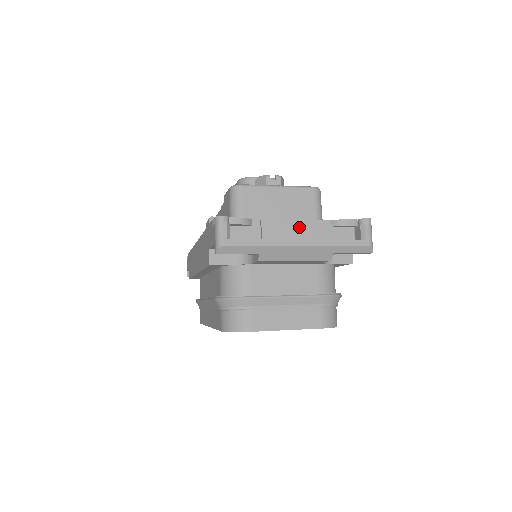
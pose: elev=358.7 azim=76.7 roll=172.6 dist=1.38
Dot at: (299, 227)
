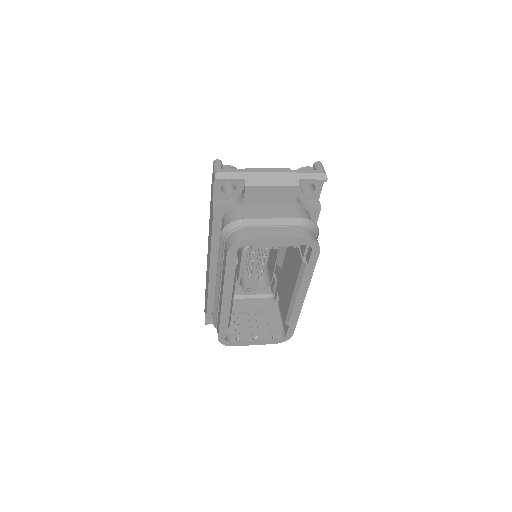
Dot at: occluded
